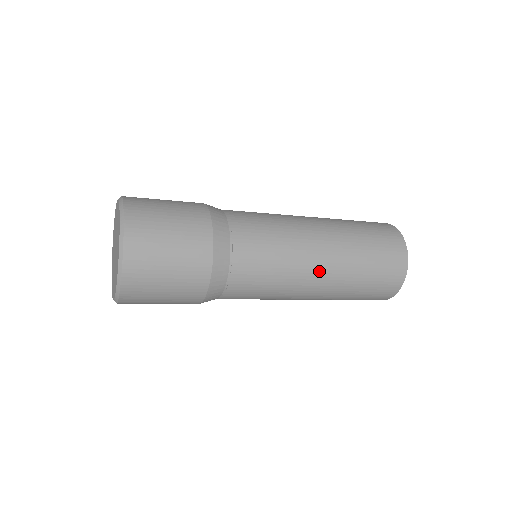
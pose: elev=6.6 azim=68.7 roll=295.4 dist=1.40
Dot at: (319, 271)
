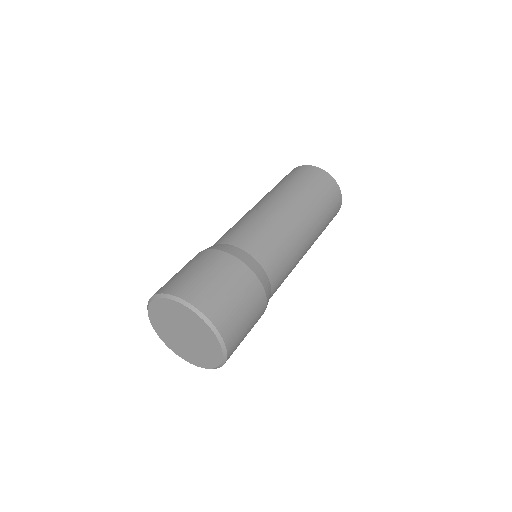
Dot at: occluded
